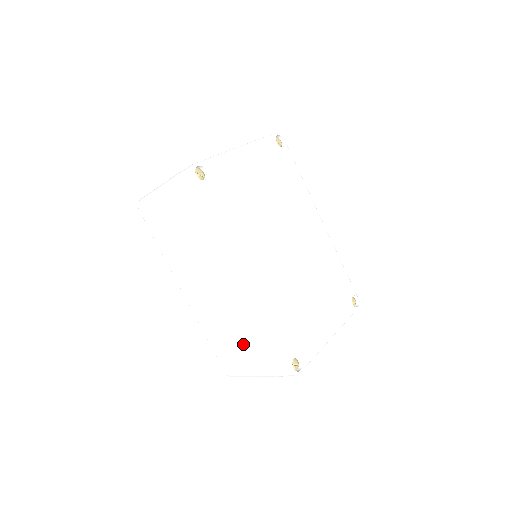
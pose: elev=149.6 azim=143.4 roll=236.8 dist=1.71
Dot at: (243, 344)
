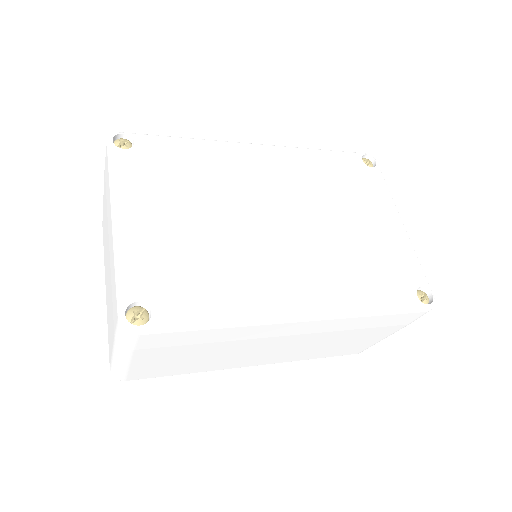
Dot at: (357, 337)
